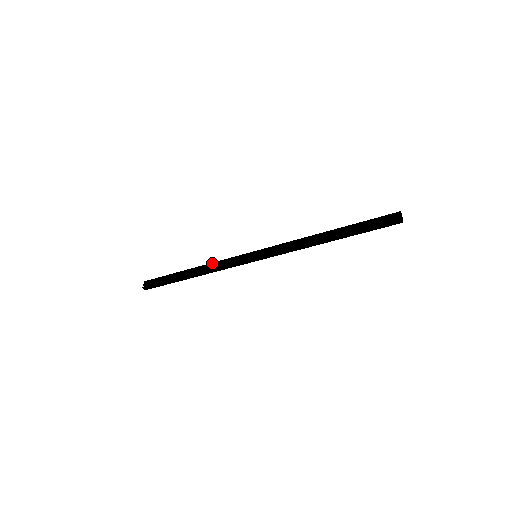
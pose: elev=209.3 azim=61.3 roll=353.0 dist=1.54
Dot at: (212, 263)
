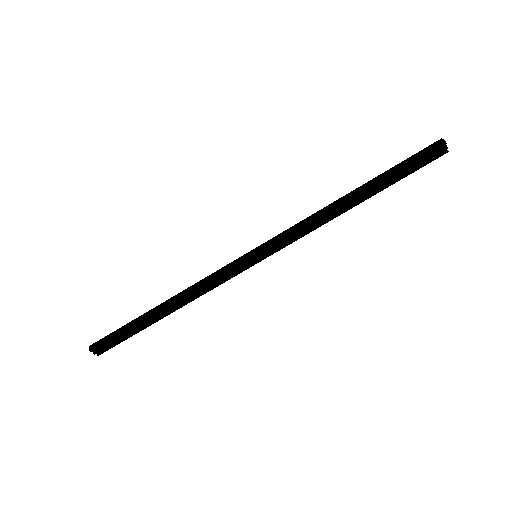
Dot at: occluded
